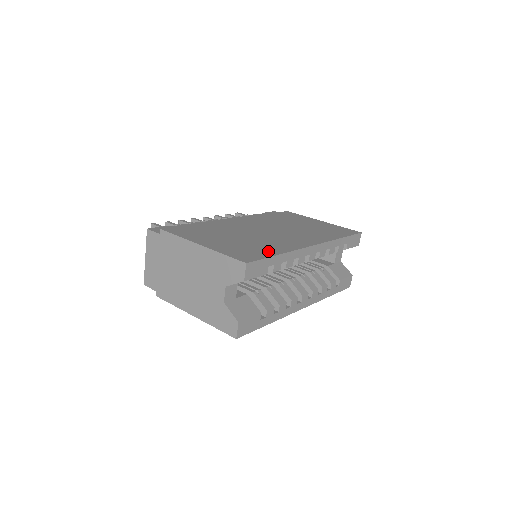
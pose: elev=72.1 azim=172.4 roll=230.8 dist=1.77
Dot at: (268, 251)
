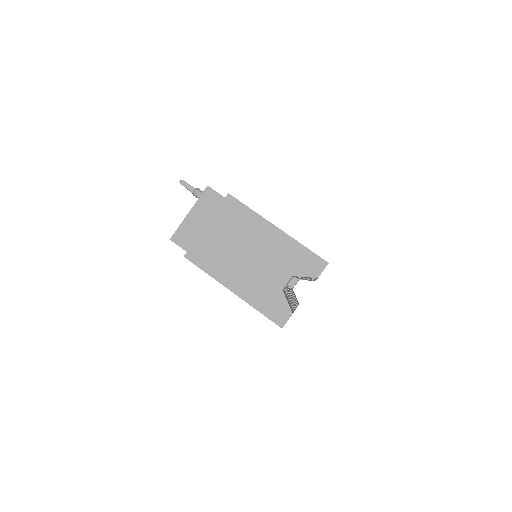
Dot at: occluded
